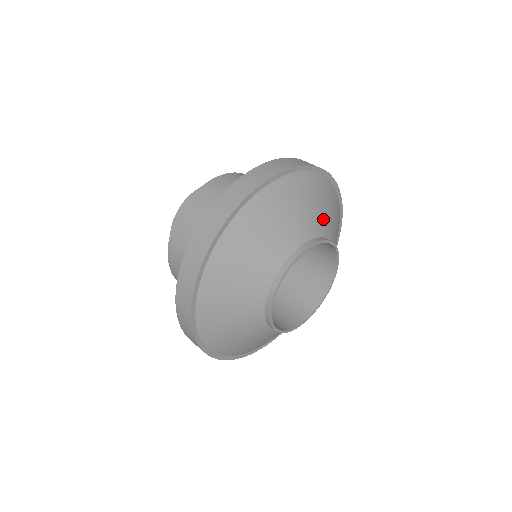
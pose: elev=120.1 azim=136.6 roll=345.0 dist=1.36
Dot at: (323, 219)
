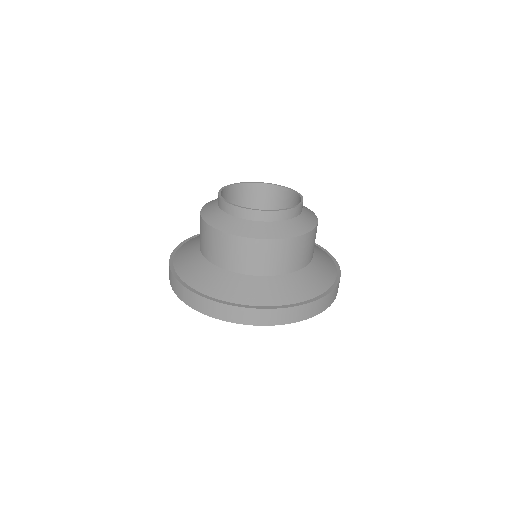
Dot at: occluded
